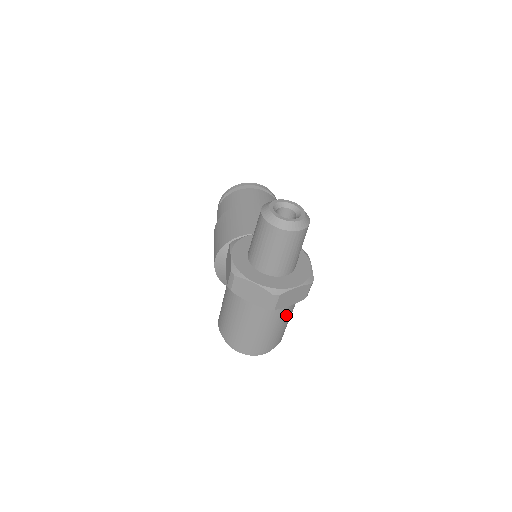
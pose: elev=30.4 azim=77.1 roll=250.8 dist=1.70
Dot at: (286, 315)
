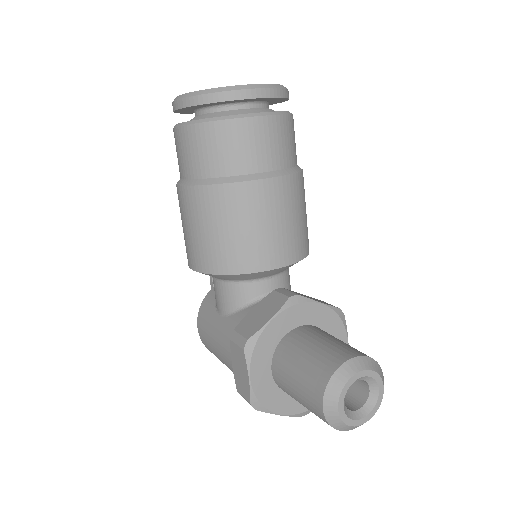
Dot at: occluded
